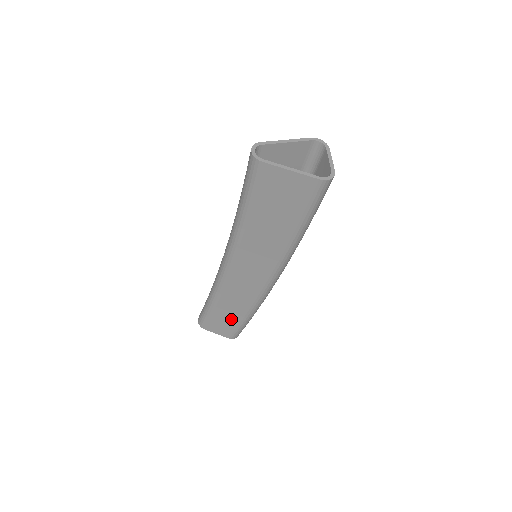
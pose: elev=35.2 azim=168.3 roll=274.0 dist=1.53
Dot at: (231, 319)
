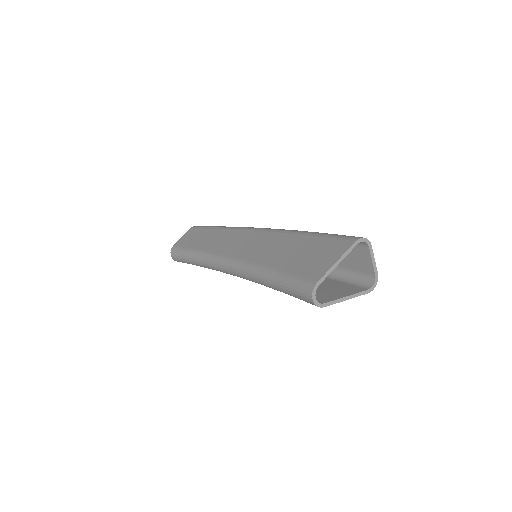
Dot at: occluded
